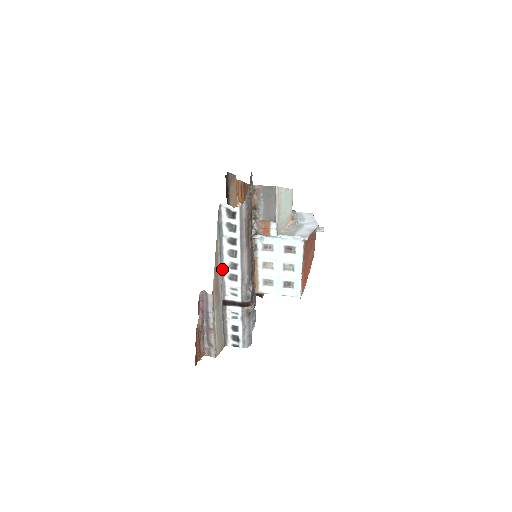
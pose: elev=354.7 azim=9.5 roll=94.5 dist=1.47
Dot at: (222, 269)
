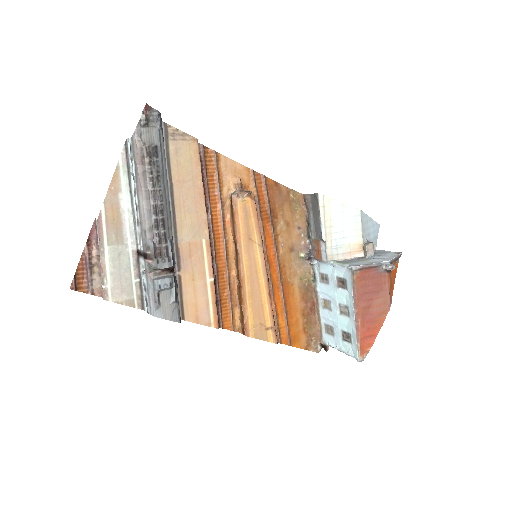
Dot at: (134, 212)
